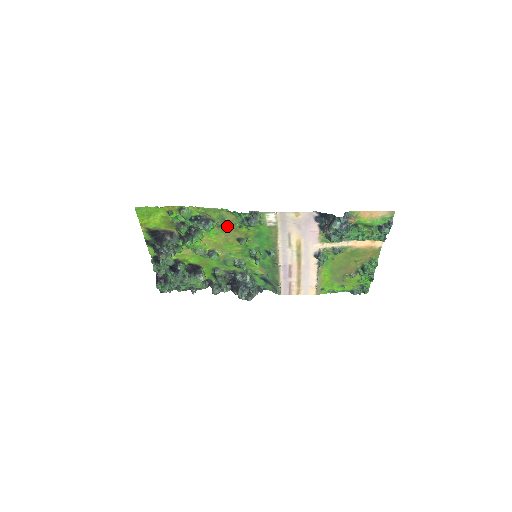
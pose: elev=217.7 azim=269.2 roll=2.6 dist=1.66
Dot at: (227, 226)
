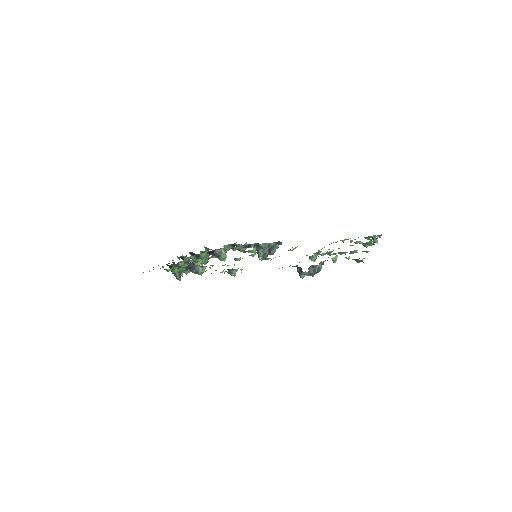
Dot at: occluded
